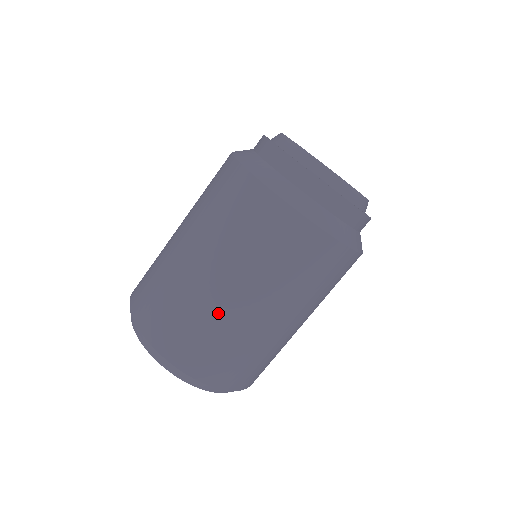
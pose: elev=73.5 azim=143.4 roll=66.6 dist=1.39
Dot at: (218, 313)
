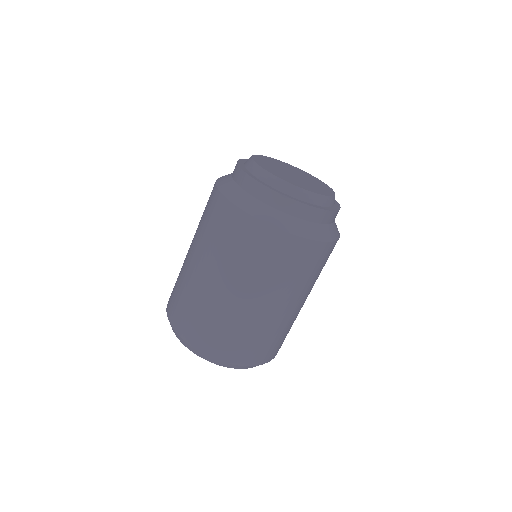
Dot at: (189, 281)
